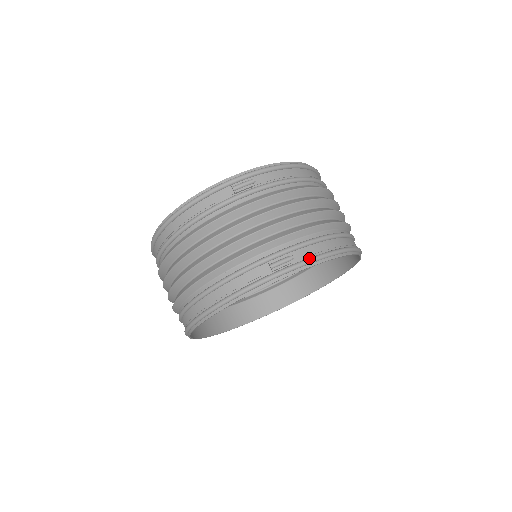
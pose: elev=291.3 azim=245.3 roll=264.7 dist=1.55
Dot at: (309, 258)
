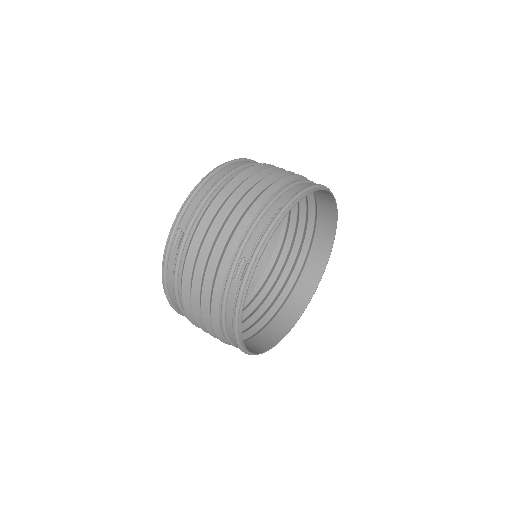
Dot at: (256, 247)
